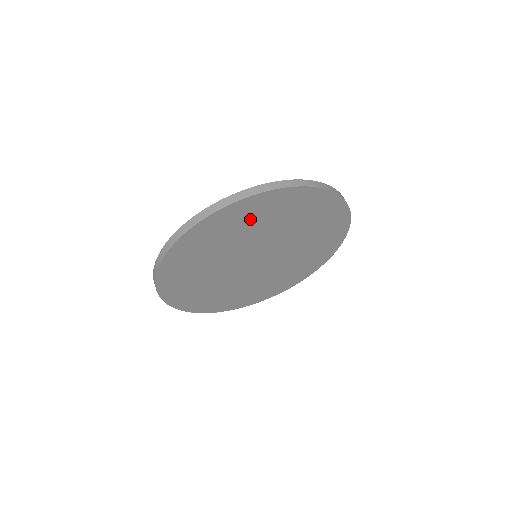
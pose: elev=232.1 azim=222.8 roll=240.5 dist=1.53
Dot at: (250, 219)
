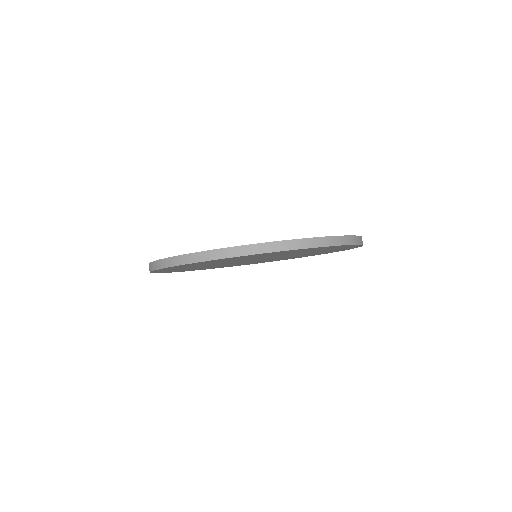
Dot at: (205, 263)
